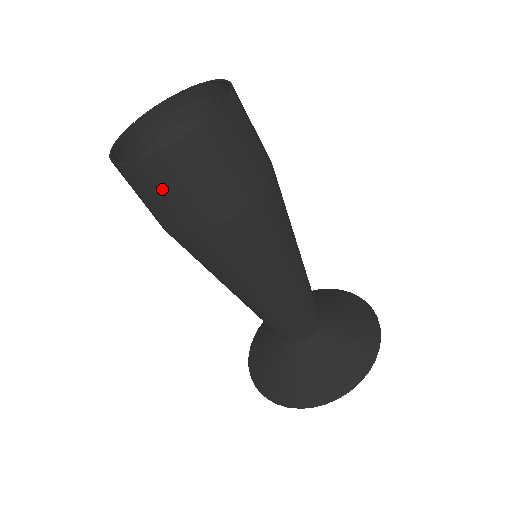
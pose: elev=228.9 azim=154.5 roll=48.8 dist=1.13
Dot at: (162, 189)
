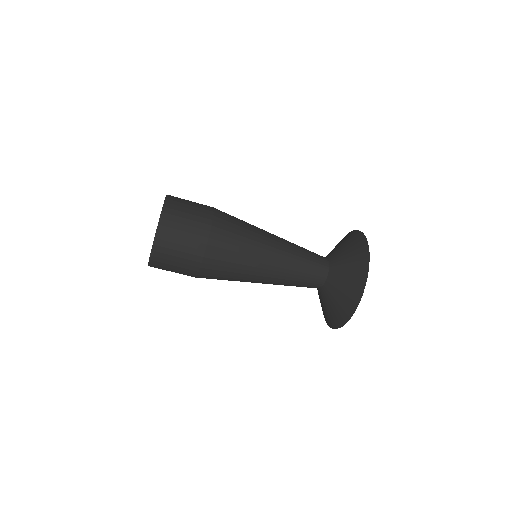
Dot at: (168, 260)
